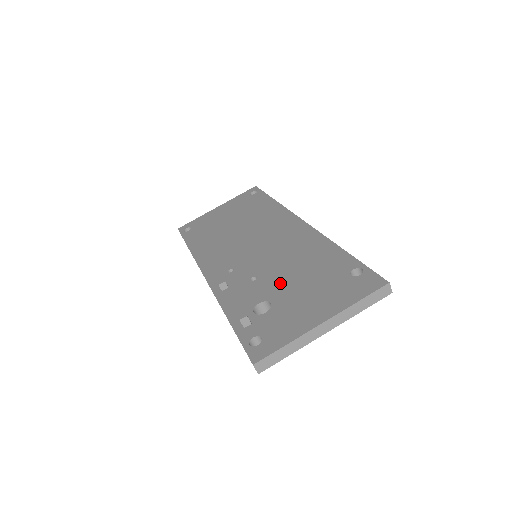
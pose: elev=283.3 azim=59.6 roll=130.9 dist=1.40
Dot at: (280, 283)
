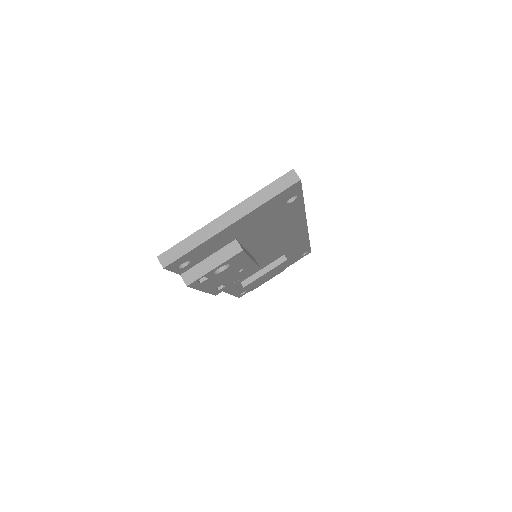
Dot at: occluded
